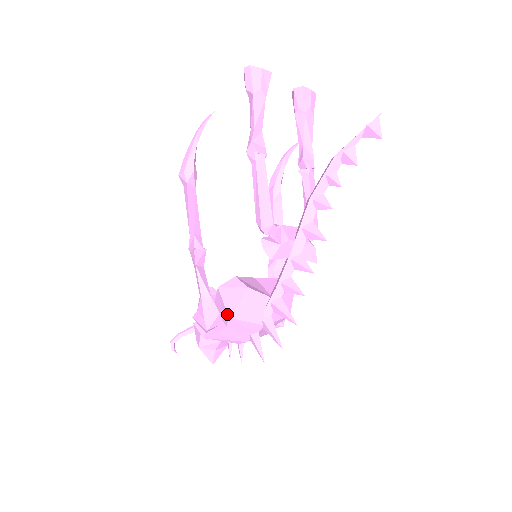
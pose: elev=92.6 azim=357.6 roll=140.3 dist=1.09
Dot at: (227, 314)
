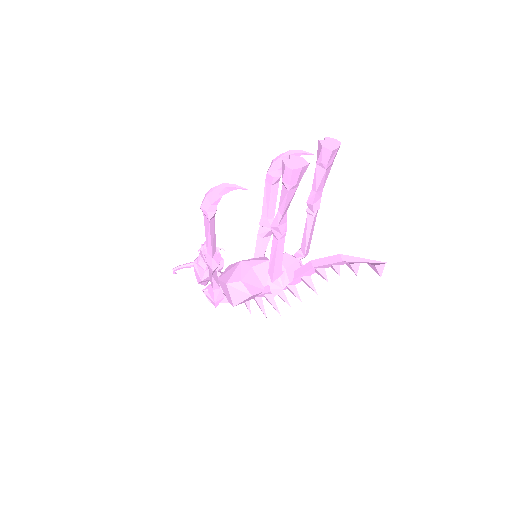
Dot at: (233, 304)
